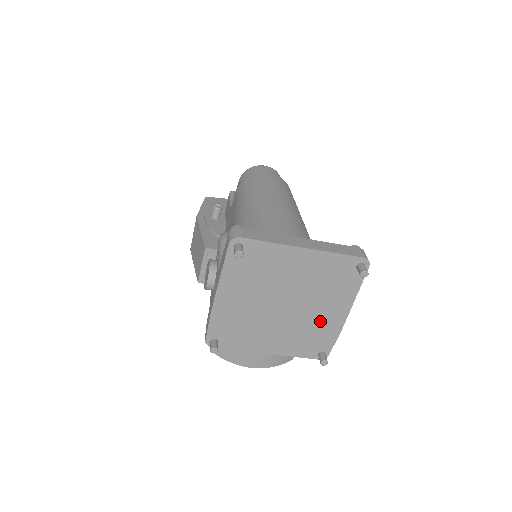
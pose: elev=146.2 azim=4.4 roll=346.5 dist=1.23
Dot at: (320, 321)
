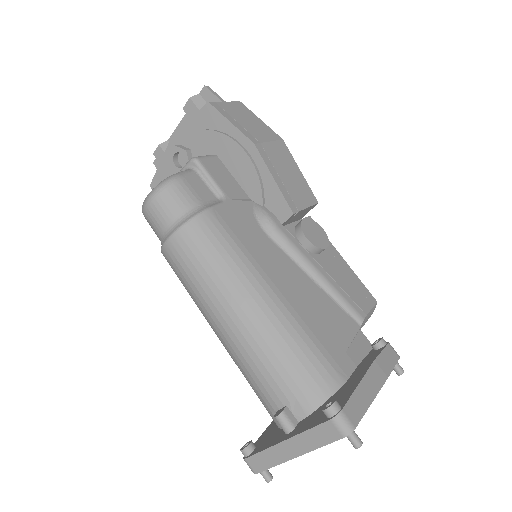
Dot at: occluded
